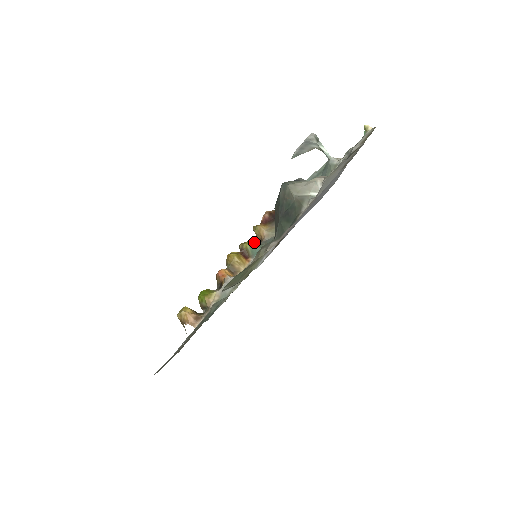
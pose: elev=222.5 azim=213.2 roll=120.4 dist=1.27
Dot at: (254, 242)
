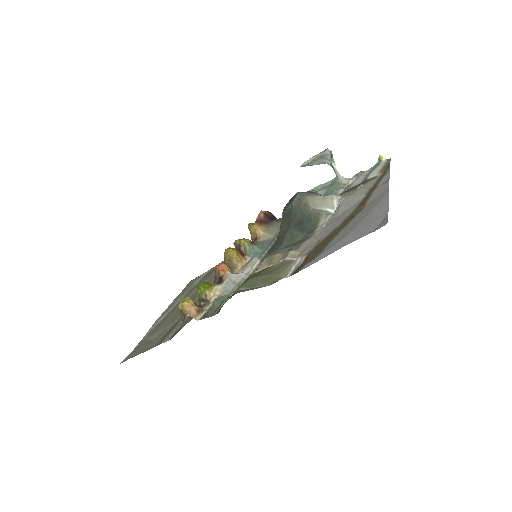
Dot at: (250, 240)
